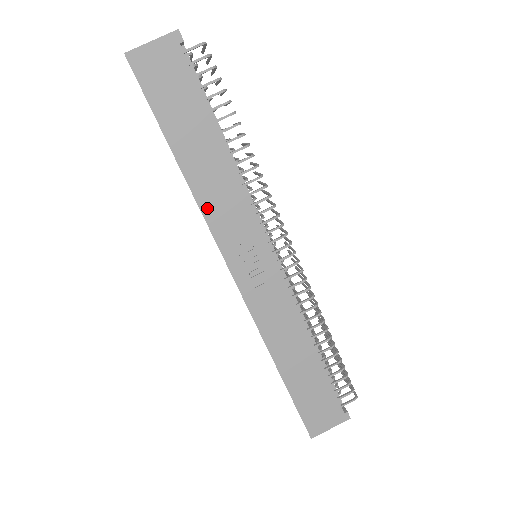
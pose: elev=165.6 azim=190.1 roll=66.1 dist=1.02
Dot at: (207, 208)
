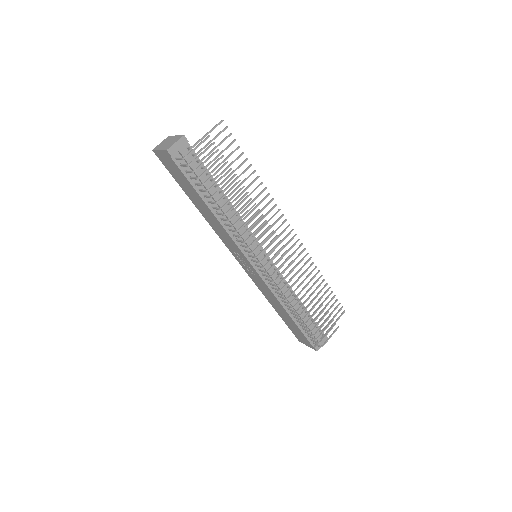
Dot at: (215, 230)
